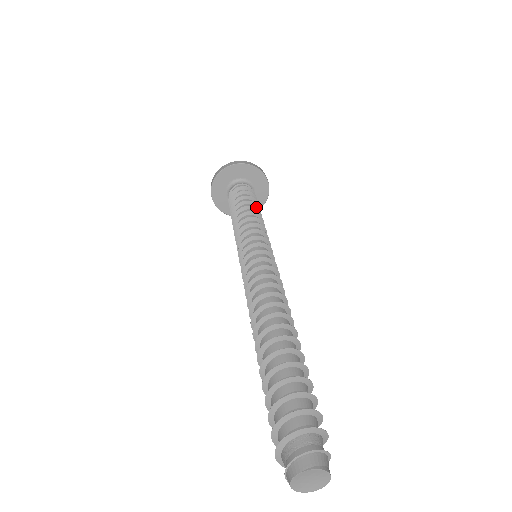
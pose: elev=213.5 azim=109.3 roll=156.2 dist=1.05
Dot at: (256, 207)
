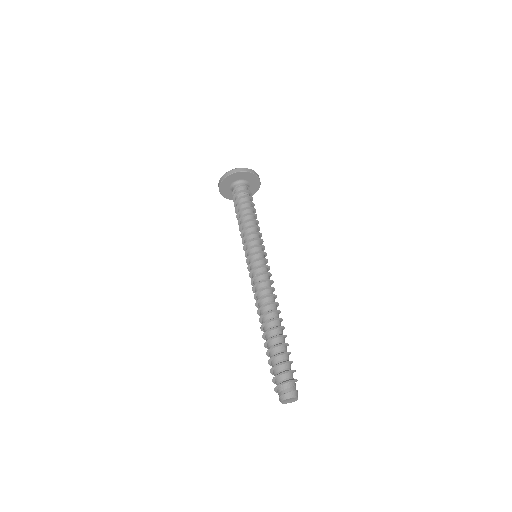
Dot at: (254, 211)
